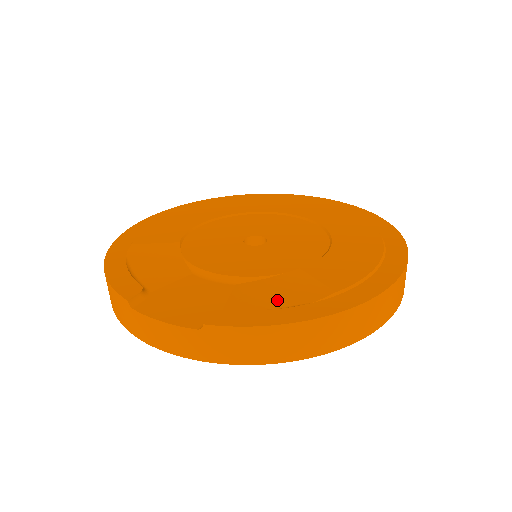
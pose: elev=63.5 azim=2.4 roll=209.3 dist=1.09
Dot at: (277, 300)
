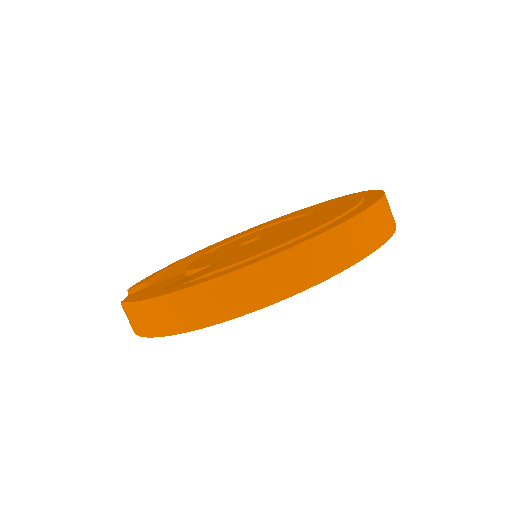
Dot at: (176, 284)
